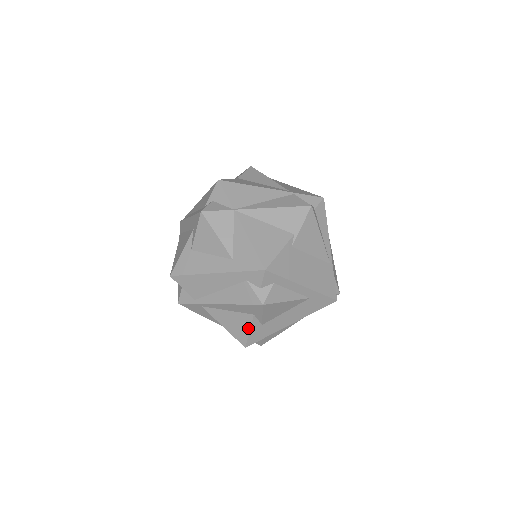
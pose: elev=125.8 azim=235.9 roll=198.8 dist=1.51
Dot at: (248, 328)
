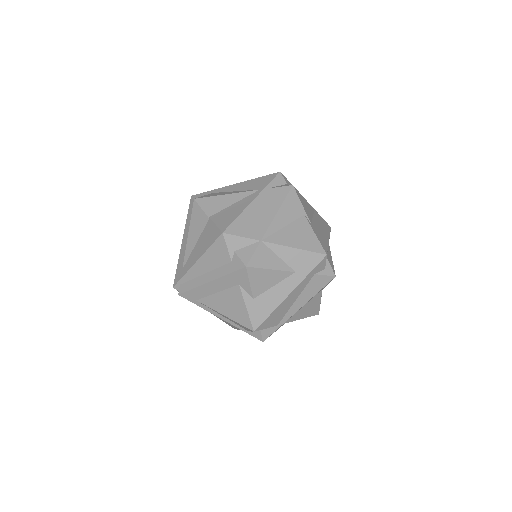
Dot at: (319, 301)
